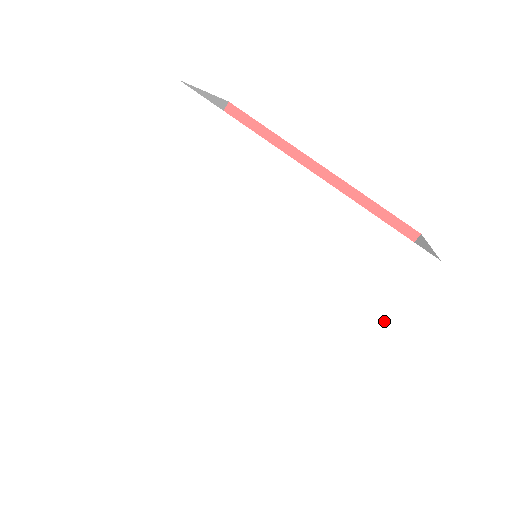
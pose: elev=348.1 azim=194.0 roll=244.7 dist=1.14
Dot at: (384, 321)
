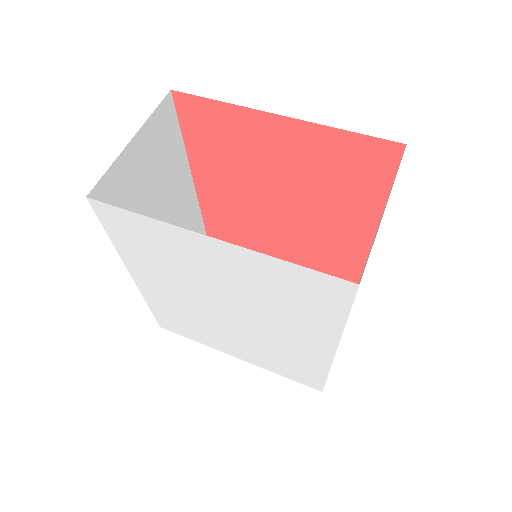
Dot at: (269, 370)
